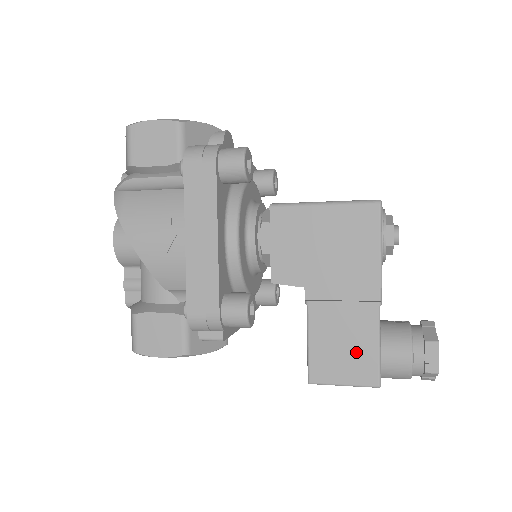
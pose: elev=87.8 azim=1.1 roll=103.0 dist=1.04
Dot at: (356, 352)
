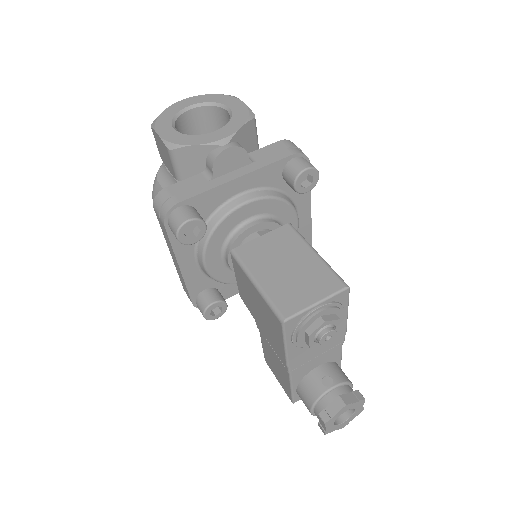
Dot at: (281, 376)
